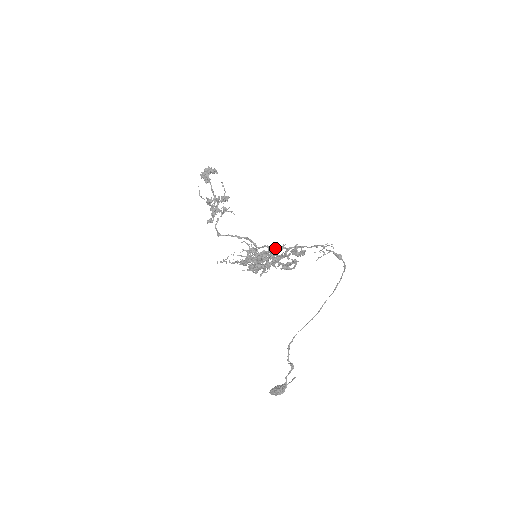
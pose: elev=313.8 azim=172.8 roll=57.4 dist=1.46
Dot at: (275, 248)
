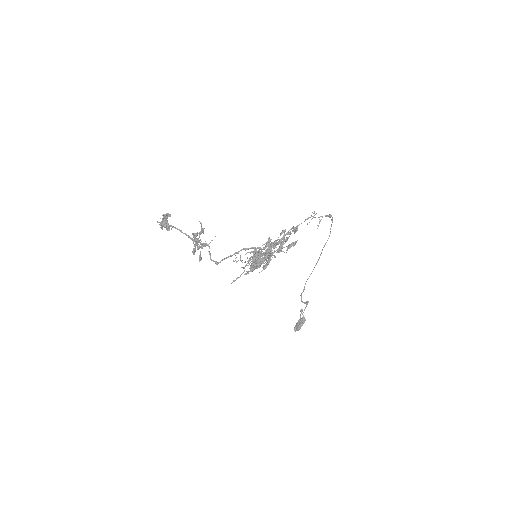
Dot at: (269, 240)
